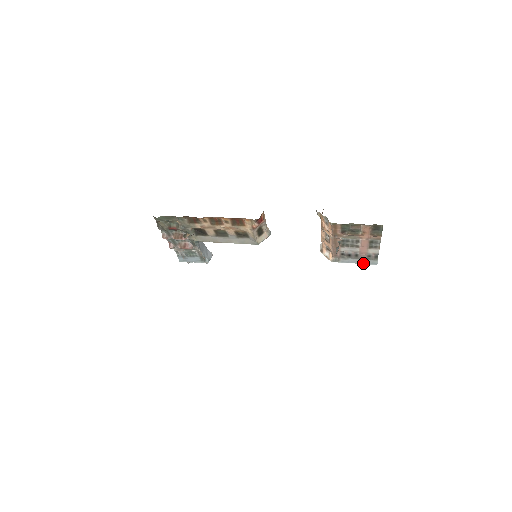
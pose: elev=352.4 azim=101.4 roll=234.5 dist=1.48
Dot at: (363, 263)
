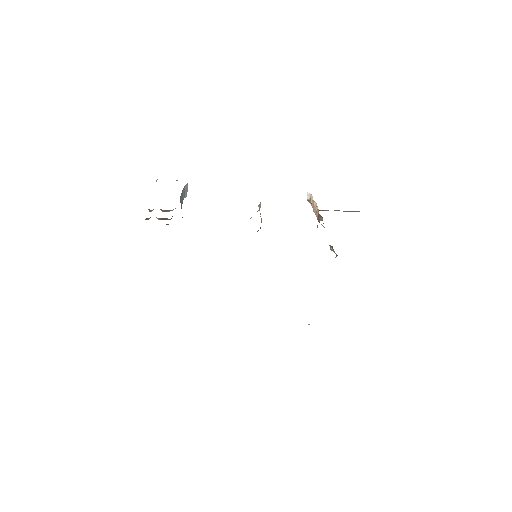
Dot at: (347, 211)
